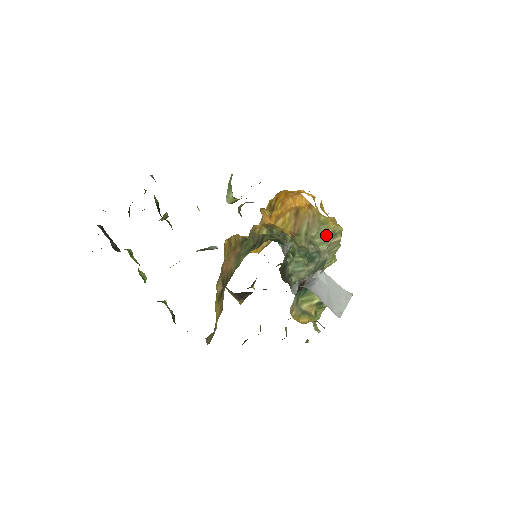
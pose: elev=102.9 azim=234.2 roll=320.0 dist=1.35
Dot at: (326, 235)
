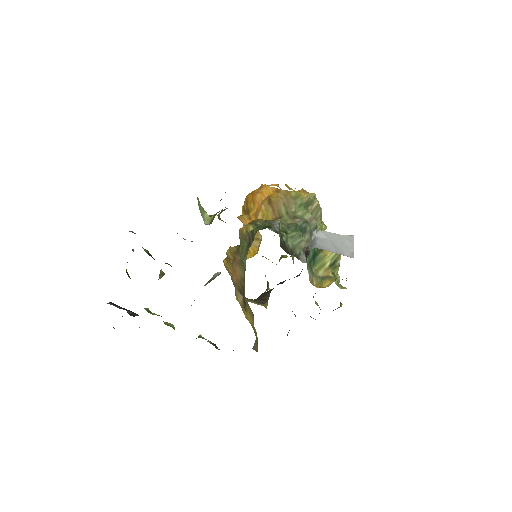
Dot at: (304, 205)
